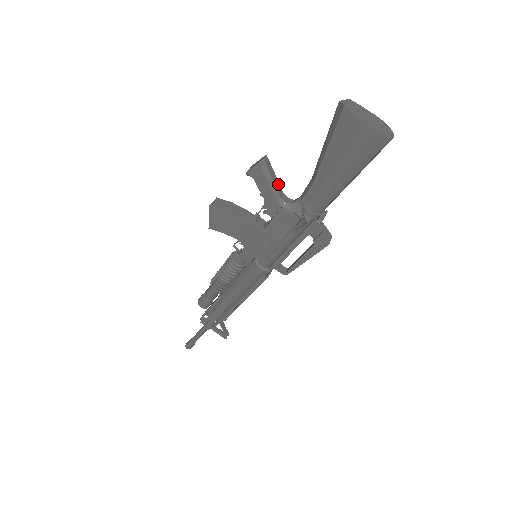
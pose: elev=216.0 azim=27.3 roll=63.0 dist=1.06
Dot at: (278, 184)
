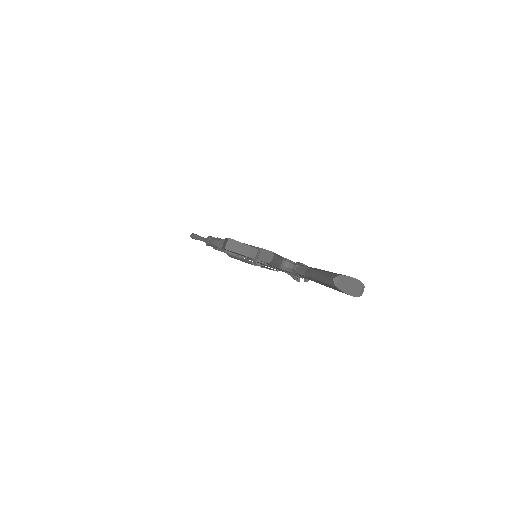
Dot at: (280, 260)
